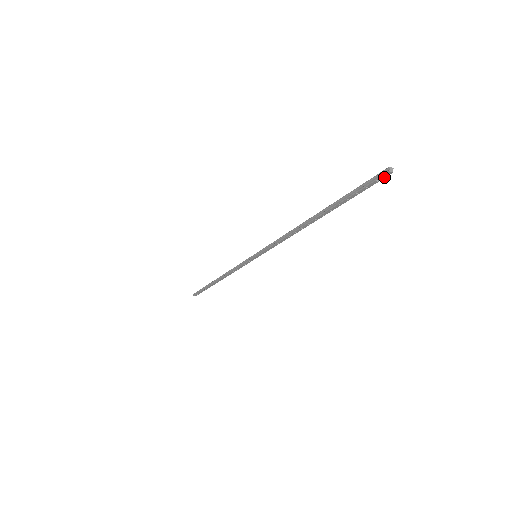
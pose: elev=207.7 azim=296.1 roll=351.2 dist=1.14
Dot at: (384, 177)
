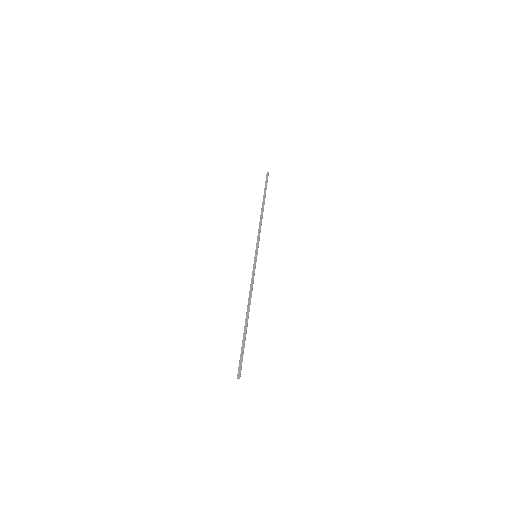
Dot at: (240, 373)
